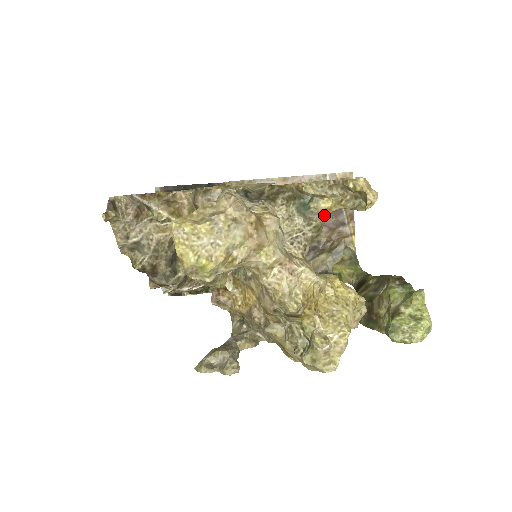
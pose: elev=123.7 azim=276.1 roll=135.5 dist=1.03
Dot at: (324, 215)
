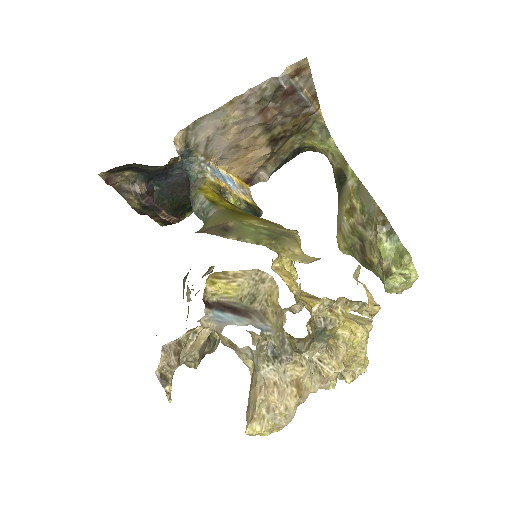
Dot at: (337, 329)
